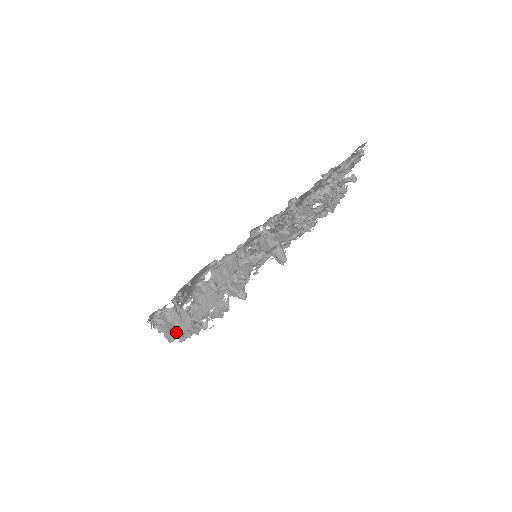
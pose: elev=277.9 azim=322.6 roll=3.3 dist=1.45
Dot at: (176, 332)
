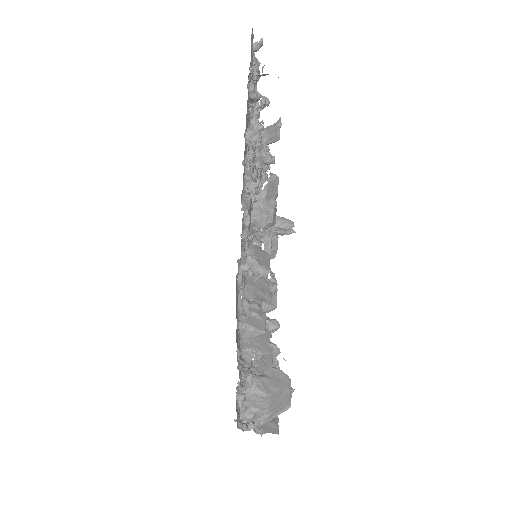
Dot at: (279, 405)
